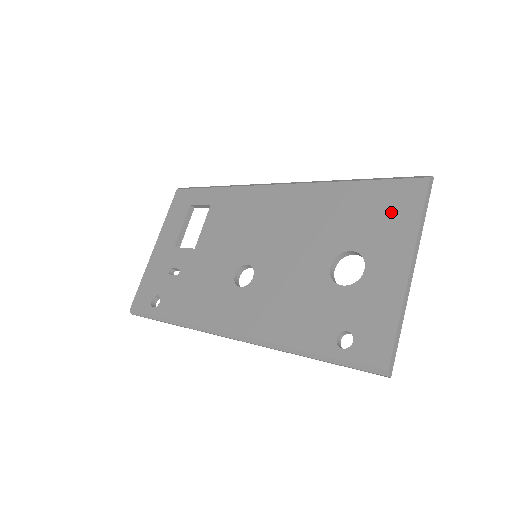
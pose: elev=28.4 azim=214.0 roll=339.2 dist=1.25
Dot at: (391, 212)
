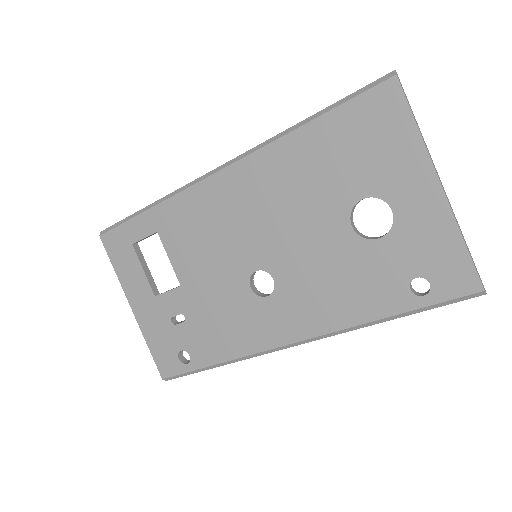
Dot at: (378, 136)
